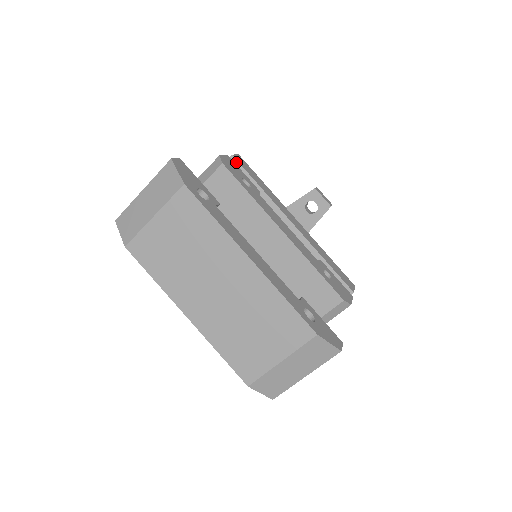
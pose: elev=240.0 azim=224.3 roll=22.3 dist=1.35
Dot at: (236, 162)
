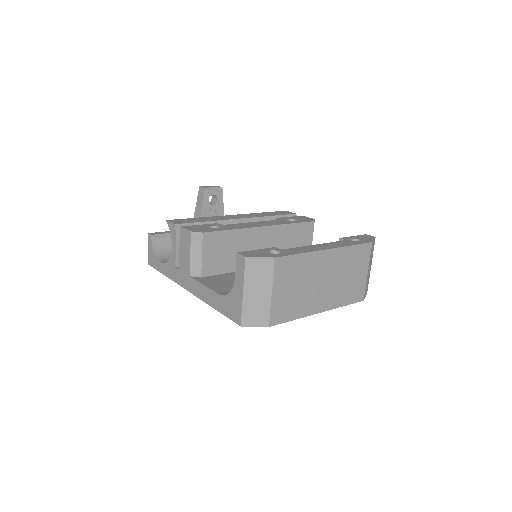
Dot at: (182, 225)
